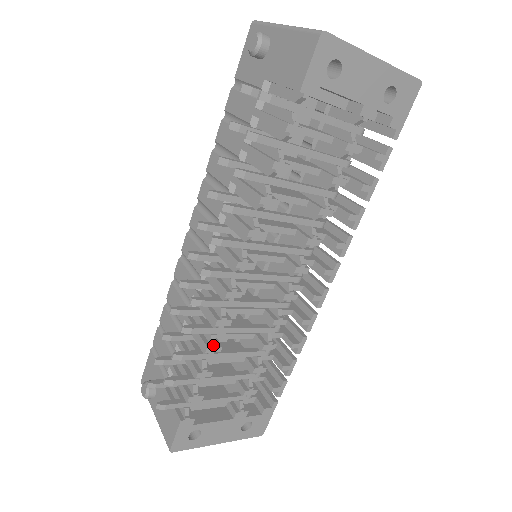
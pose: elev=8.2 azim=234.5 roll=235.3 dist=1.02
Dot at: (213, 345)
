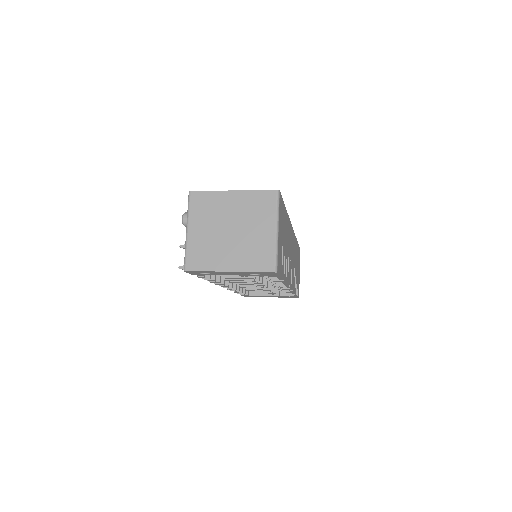
Dot at: occluded
